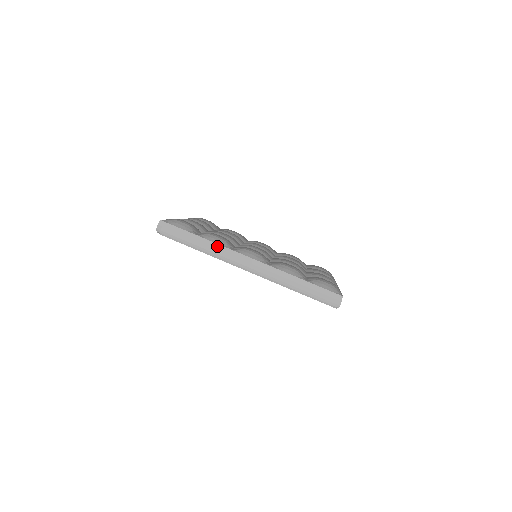
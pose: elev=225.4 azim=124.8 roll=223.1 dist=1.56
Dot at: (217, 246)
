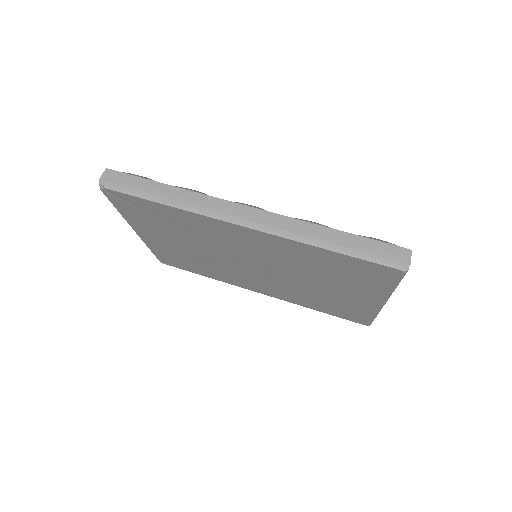
Dot at: (194, 195)
